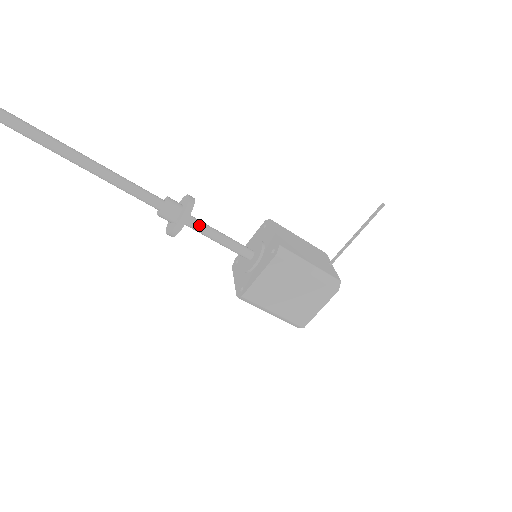
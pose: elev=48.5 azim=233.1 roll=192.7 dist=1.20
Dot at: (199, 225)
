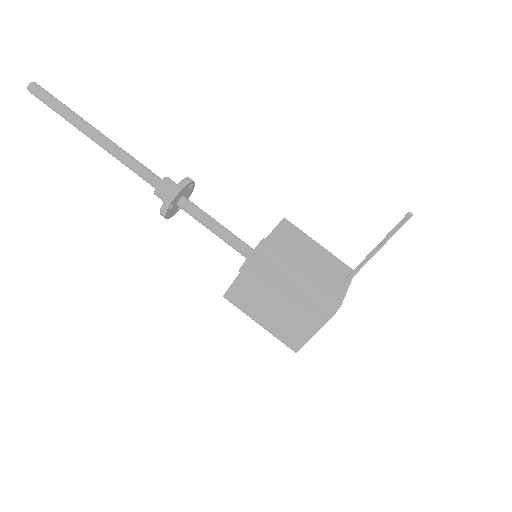
Dot at: (193, 210)
